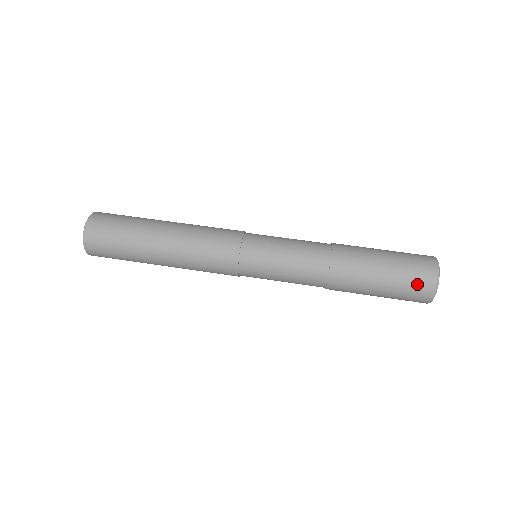
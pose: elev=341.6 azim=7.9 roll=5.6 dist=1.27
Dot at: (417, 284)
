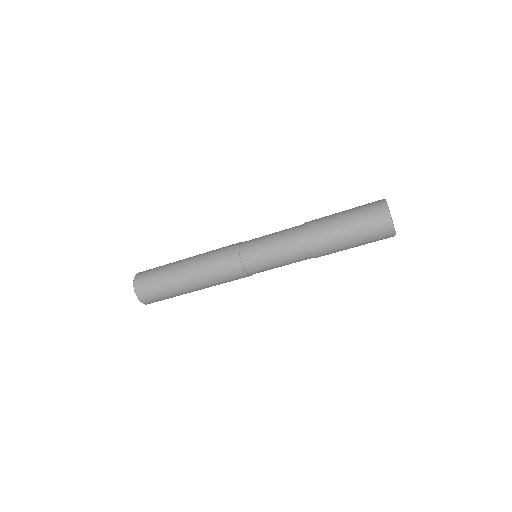
Dot at: (371, 212)
